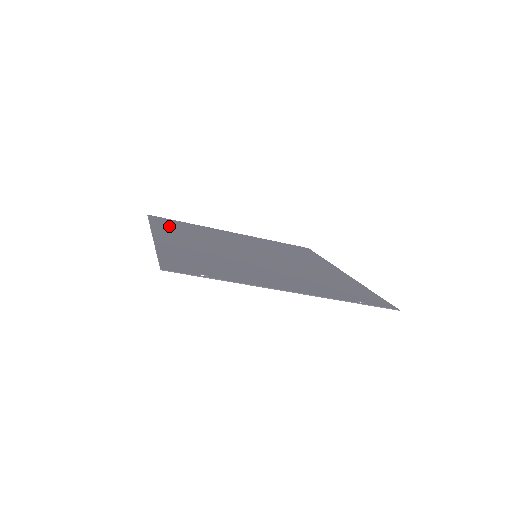
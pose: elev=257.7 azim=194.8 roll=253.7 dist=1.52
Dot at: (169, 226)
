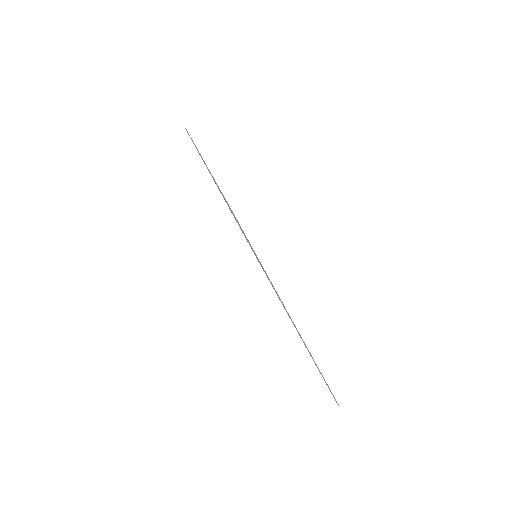
Dot at: occluded
